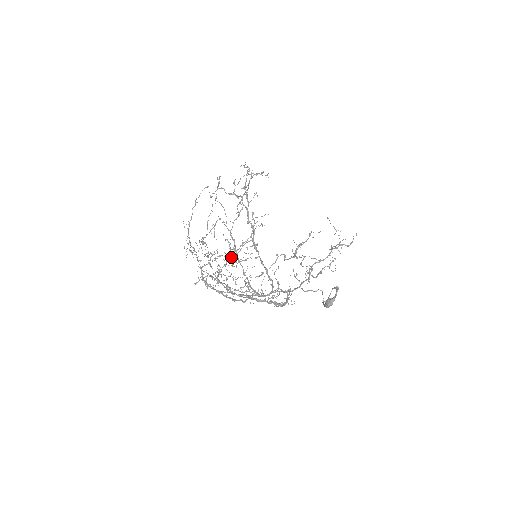
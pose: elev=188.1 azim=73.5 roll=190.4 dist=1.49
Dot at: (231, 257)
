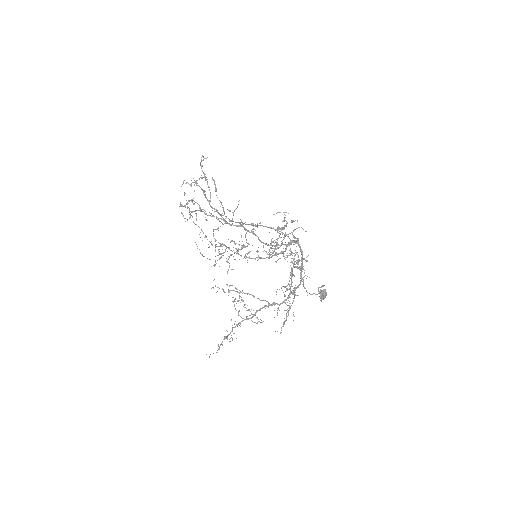
Dot at: occluded
